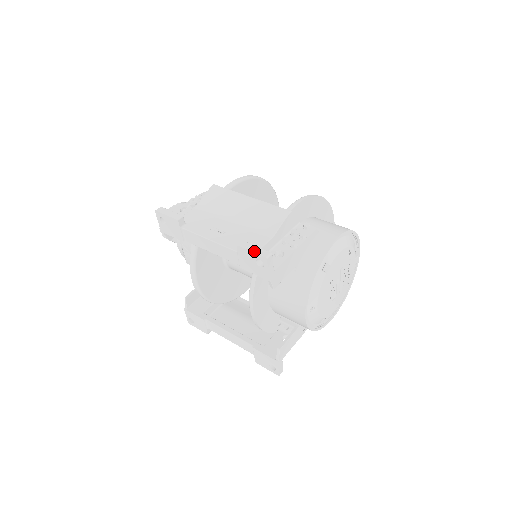
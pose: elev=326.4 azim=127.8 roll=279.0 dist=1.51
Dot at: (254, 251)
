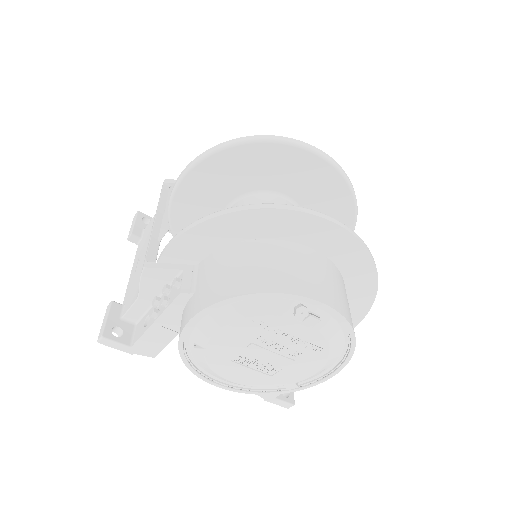
Dot at: (102, 324)
